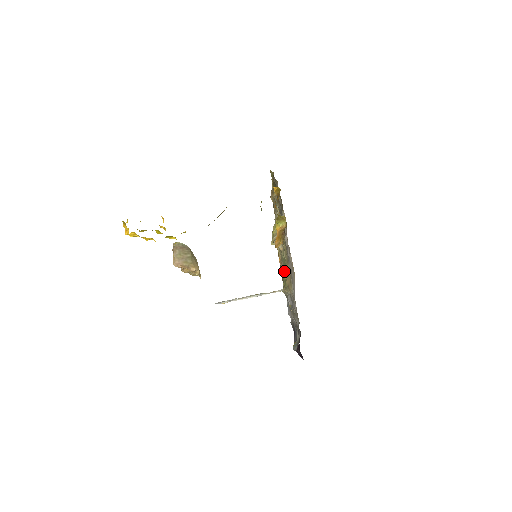
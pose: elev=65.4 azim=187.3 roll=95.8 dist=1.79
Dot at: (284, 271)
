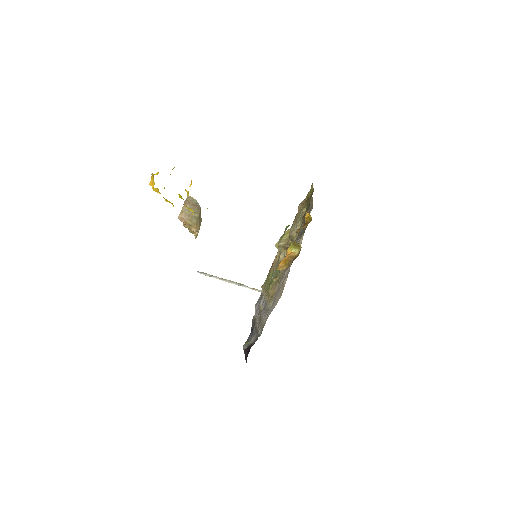
Dot at: (273, 277)
